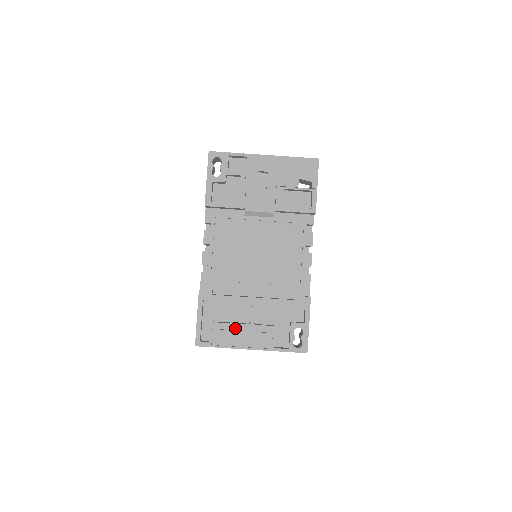
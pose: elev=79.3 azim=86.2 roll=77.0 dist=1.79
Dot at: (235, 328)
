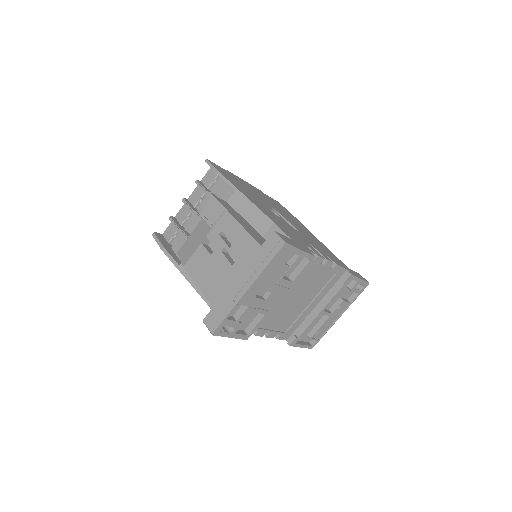
Dot at: (323, 325)
